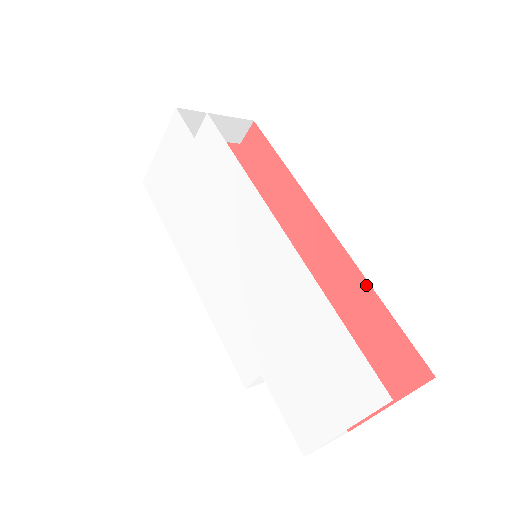
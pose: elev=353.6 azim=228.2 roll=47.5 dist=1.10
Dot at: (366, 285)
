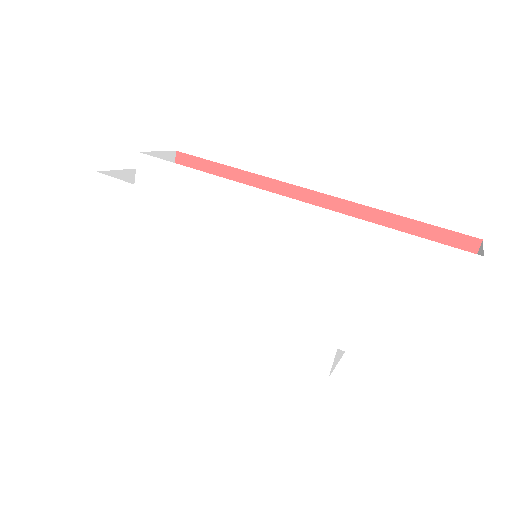
Dot at: (373, 212)
